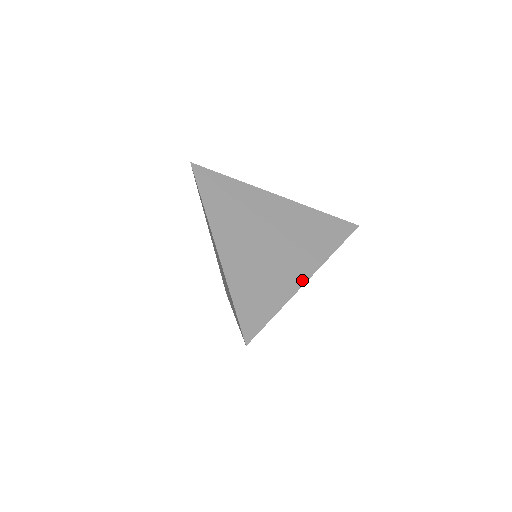
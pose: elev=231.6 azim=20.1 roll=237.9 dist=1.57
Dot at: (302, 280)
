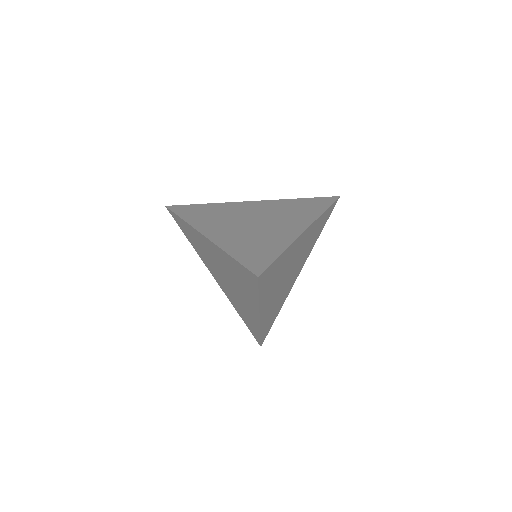
Dot at: (299, 231)
